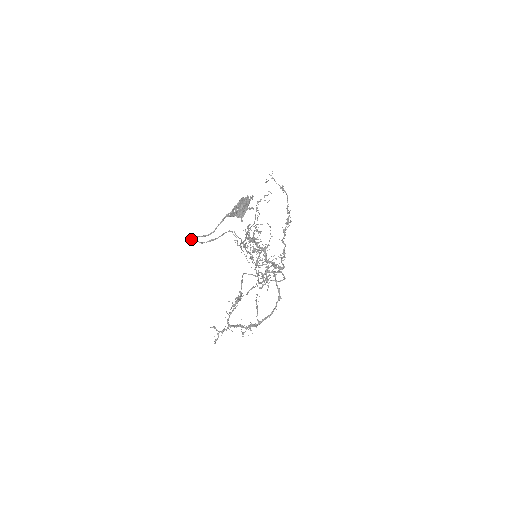
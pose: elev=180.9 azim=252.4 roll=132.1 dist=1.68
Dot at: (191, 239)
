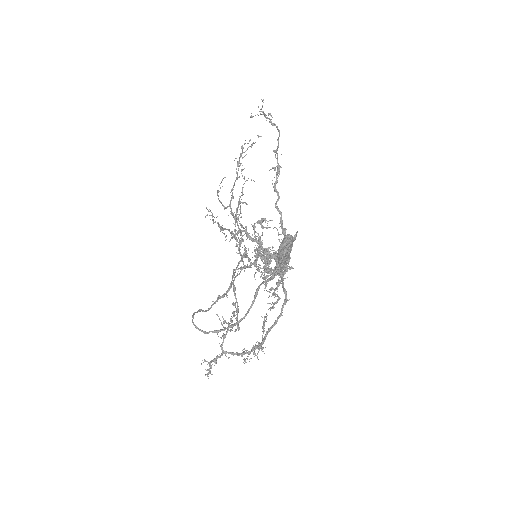
Dot at: (206, 333)
